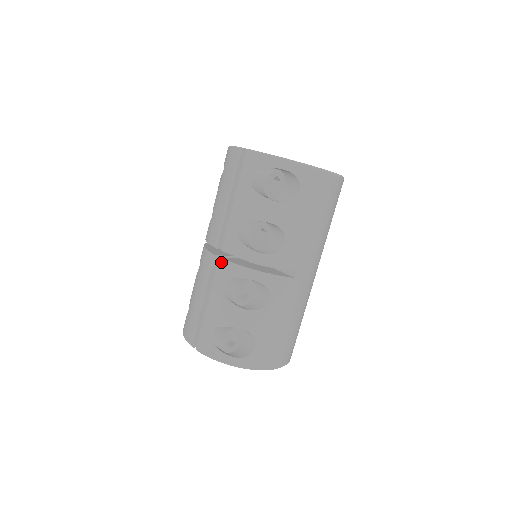
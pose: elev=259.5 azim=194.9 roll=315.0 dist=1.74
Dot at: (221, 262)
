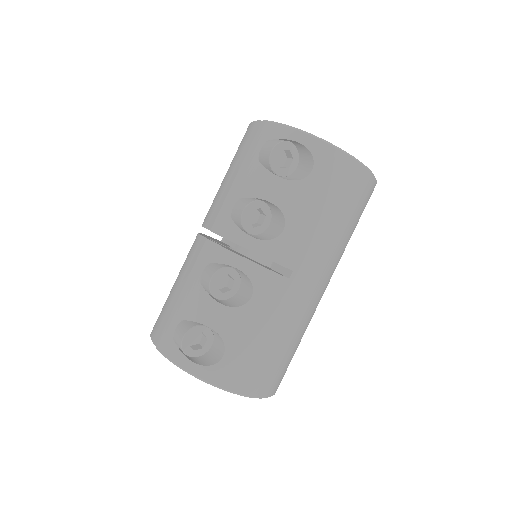
Dot at: (207, 243)
